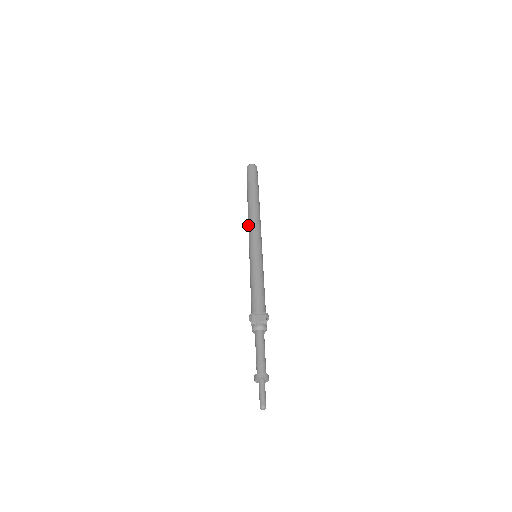
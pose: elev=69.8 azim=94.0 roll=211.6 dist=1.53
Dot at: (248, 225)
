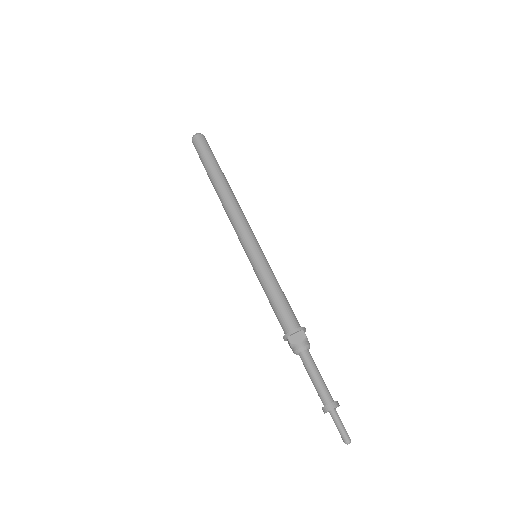
Dot at: (229, 219)
